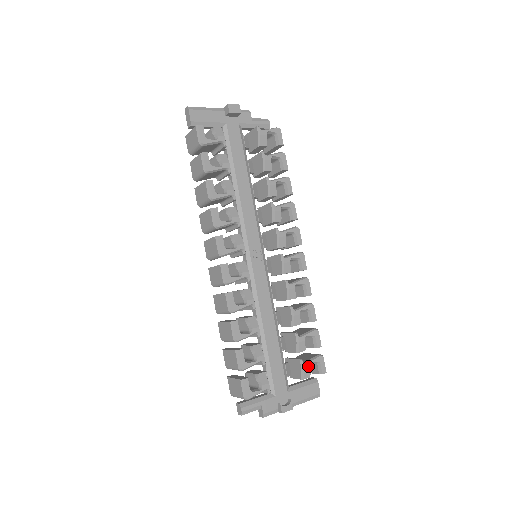
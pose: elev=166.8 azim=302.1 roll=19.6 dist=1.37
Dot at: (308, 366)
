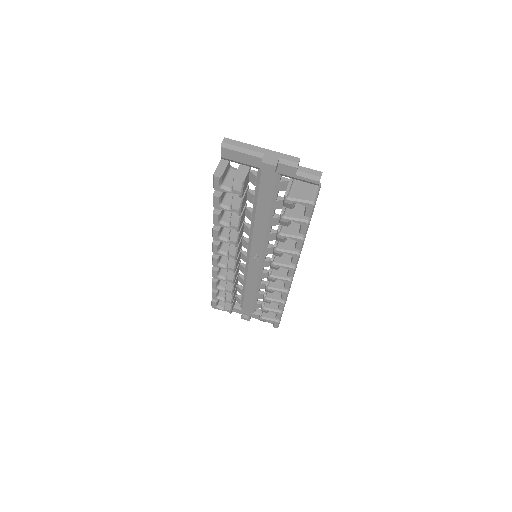
Dot at: (263, 320)
